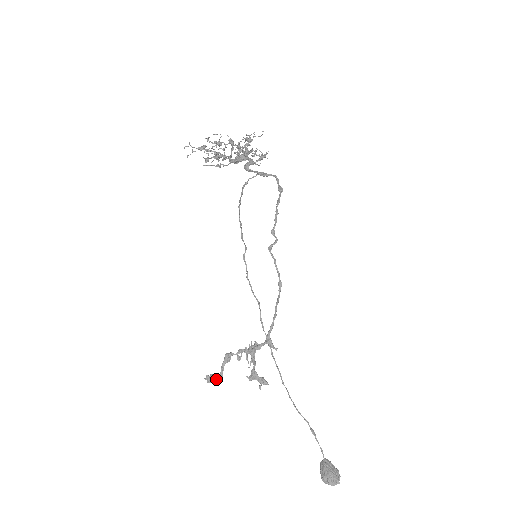
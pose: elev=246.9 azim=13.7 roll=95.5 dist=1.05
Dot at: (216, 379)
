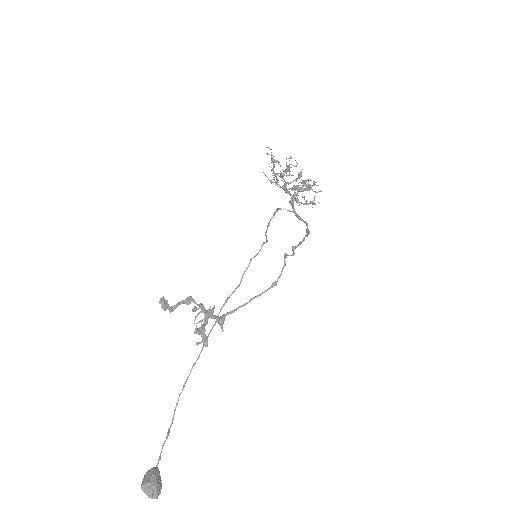
Dot at: (166, 307)
